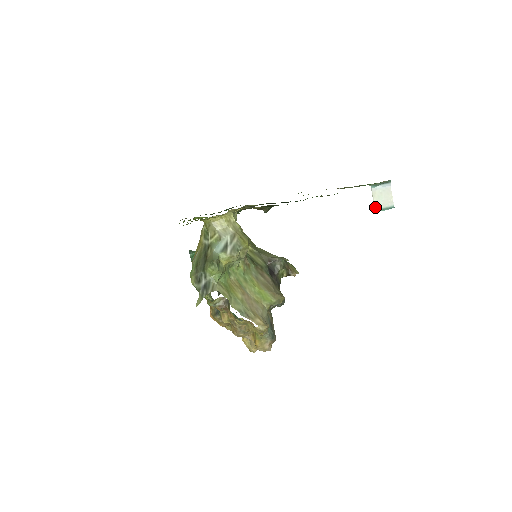
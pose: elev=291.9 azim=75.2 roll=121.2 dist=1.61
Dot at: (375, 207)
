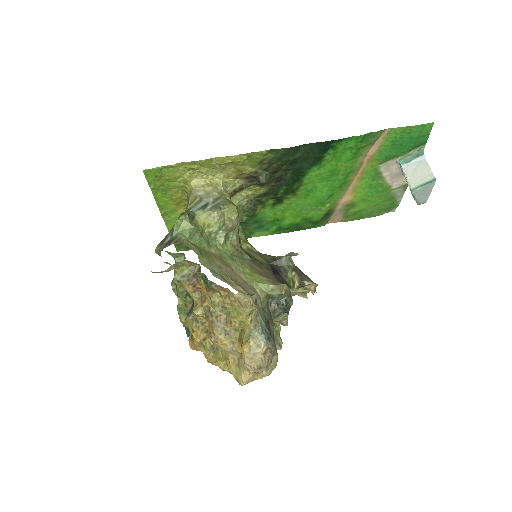
Dot at: (410, 186)
